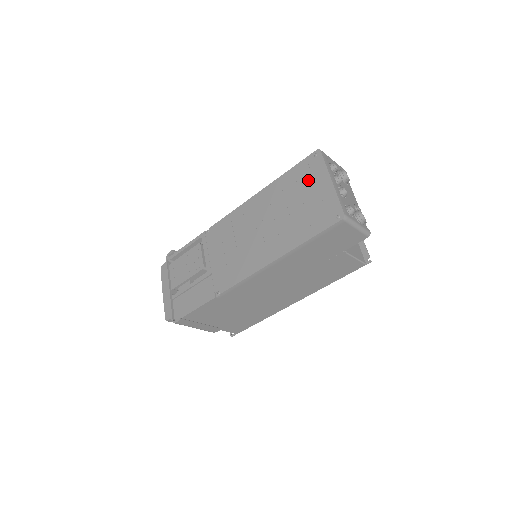
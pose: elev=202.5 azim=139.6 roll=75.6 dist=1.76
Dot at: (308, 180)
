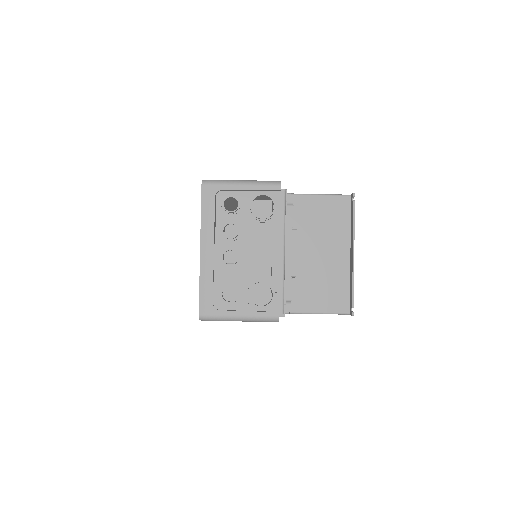
Dot at: occluded
